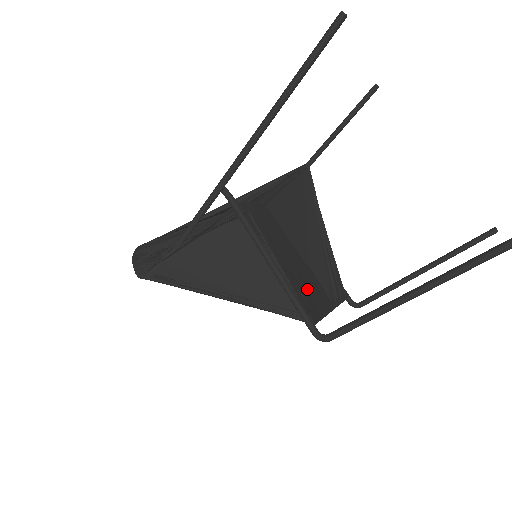
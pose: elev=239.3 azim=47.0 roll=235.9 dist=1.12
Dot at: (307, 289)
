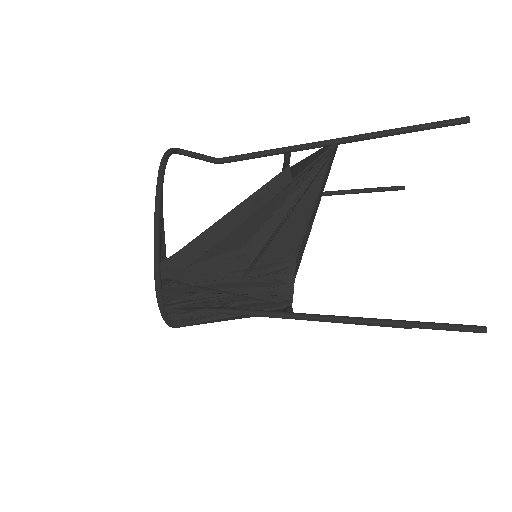
Dot at: occluded
